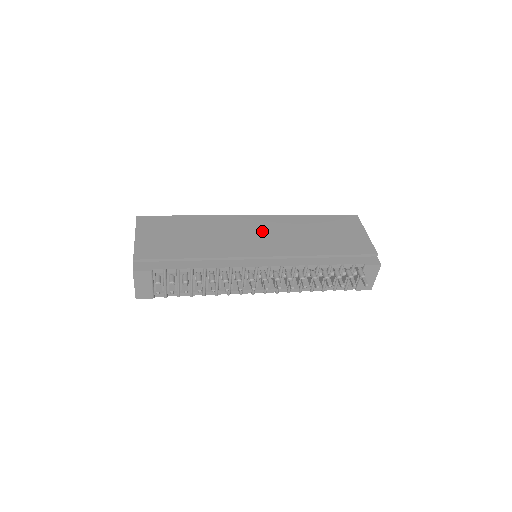
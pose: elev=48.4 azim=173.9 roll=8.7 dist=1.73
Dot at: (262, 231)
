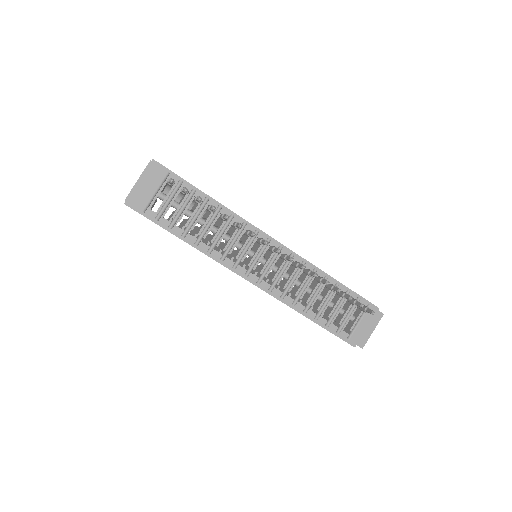
Dot at: occluded
